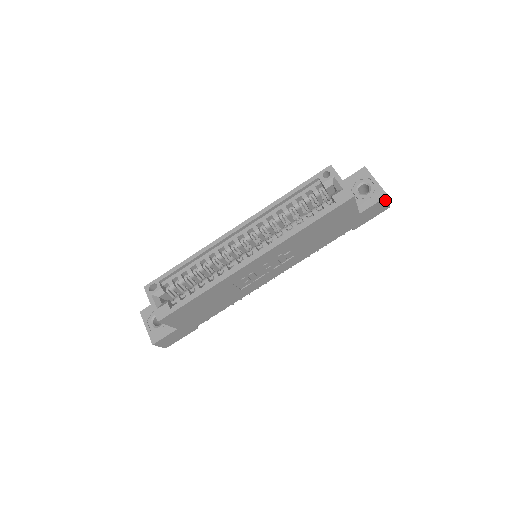
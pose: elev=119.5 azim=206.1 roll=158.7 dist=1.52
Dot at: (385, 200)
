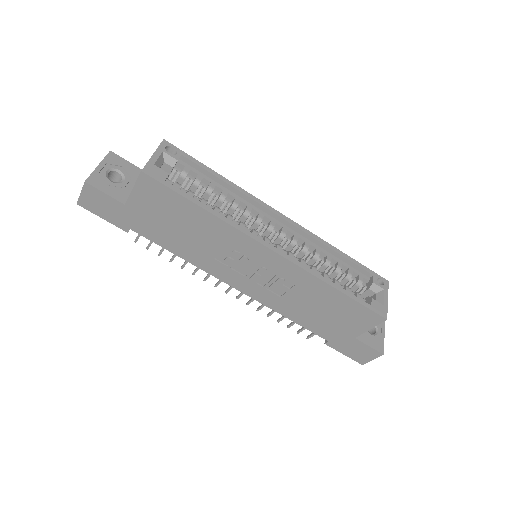
Dot at: (376, 355)
